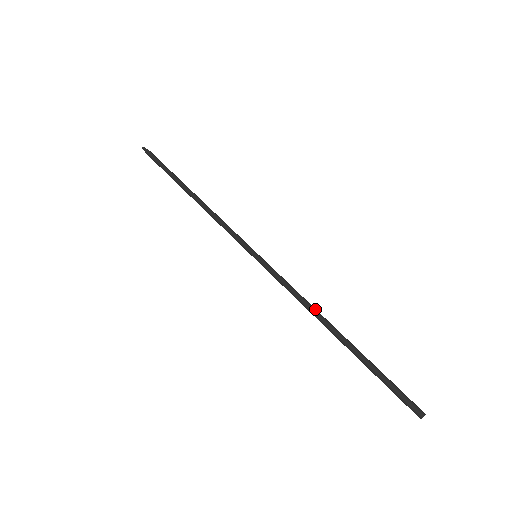
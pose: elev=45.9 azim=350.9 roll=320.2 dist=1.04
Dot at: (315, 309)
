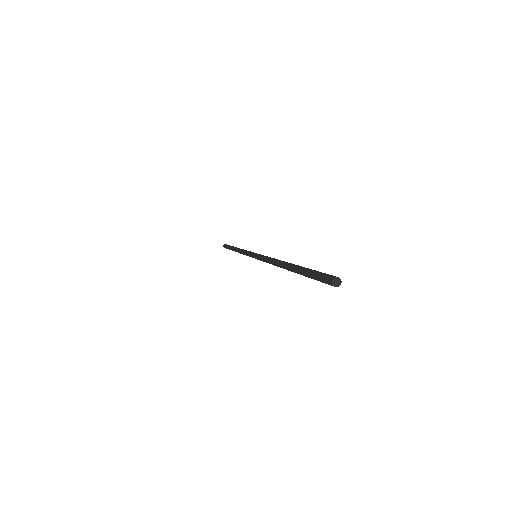
Dot at: occluded
